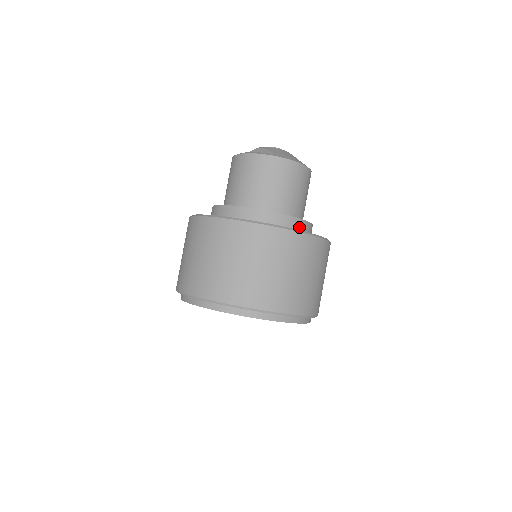
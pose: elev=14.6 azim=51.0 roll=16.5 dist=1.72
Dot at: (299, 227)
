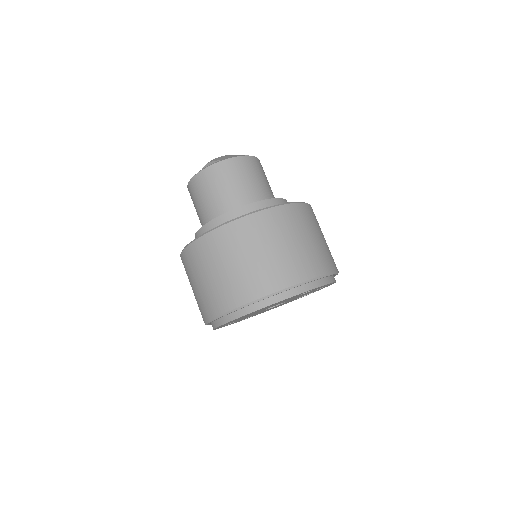
Dot at: occluded
